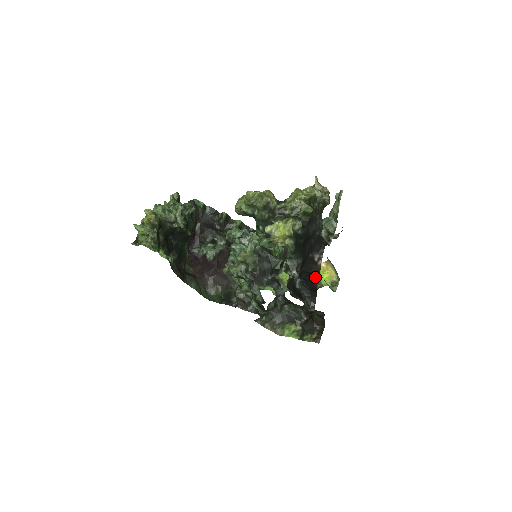
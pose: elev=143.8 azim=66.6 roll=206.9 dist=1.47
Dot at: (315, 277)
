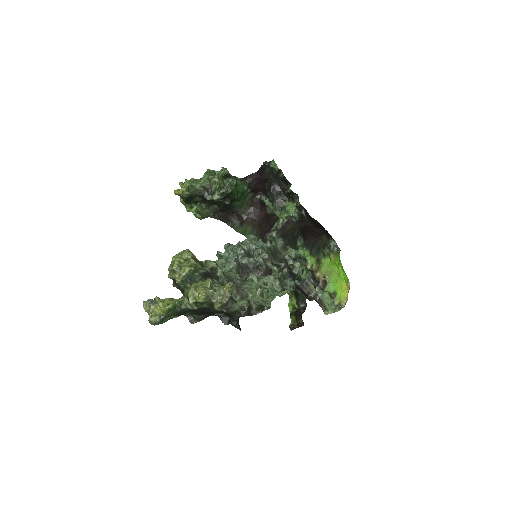
Dot at: occluded
